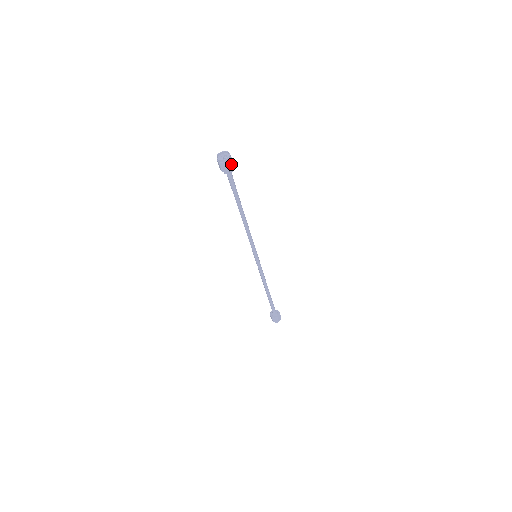
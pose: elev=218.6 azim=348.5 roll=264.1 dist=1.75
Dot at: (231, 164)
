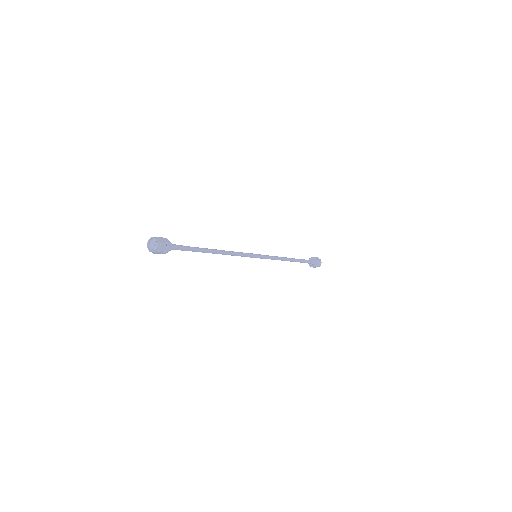
Dot at: (165, 247)
